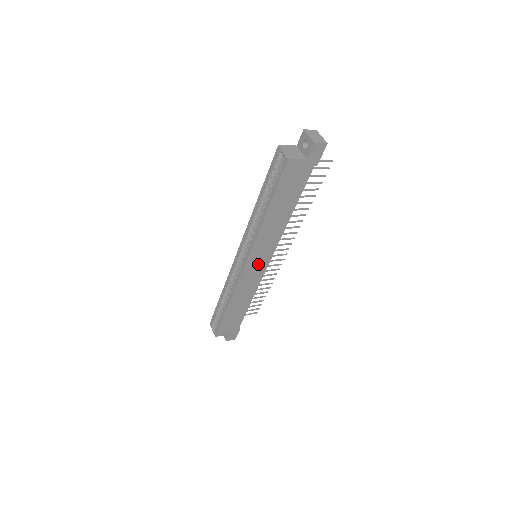
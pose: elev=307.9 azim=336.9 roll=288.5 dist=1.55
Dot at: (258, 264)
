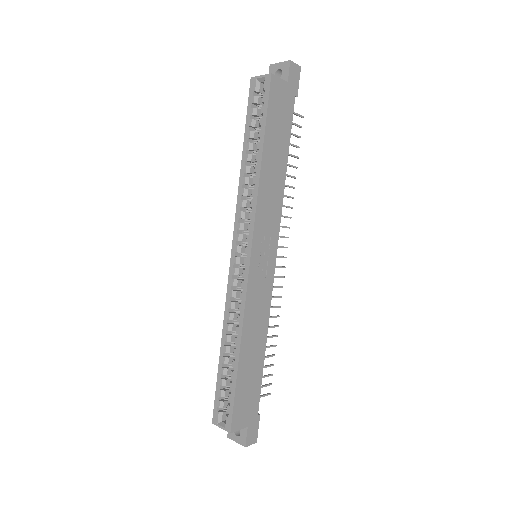
Dot at: (264, 260)
